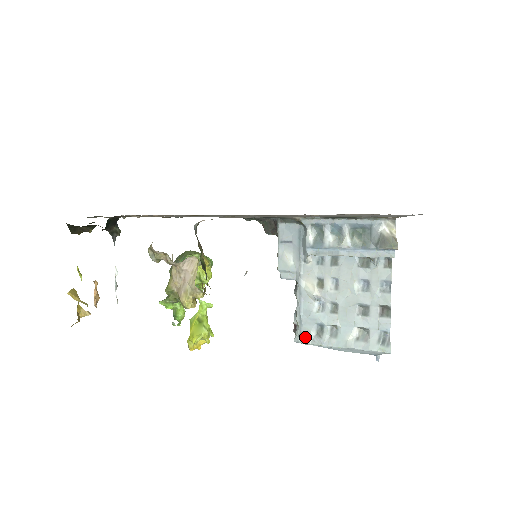
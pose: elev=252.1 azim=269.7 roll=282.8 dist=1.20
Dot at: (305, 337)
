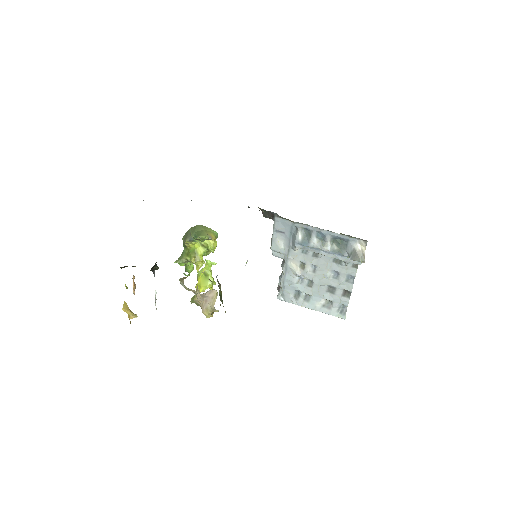
Dot at: (286, 297)
